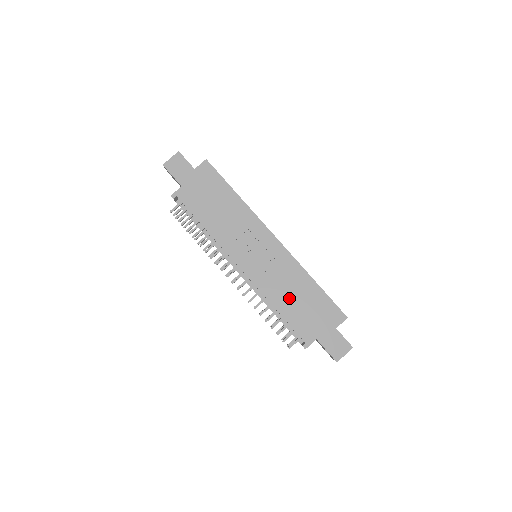
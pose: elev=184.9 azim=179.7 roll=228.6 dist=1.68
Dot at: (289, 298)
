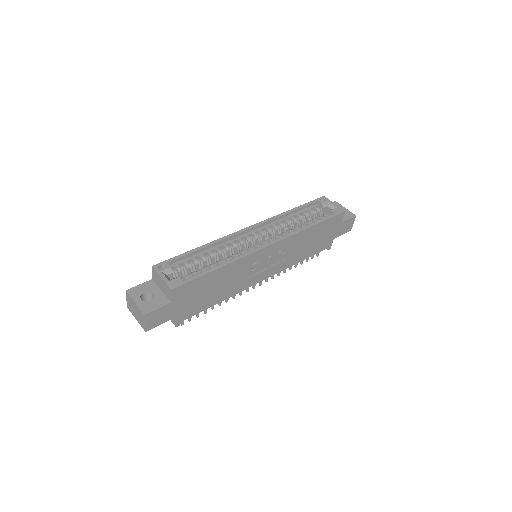
Dot at: (305, 250)
